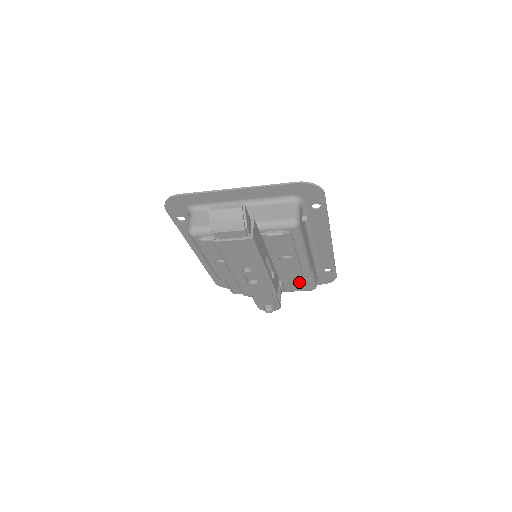
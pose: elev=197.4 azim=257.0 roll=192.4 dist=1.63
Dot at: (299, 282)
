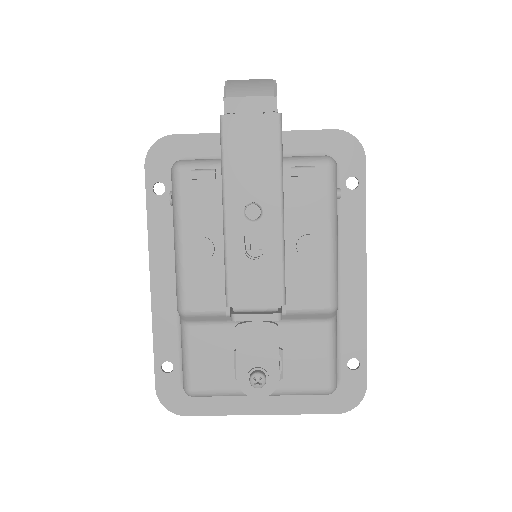
Dot at: (311, 356)
